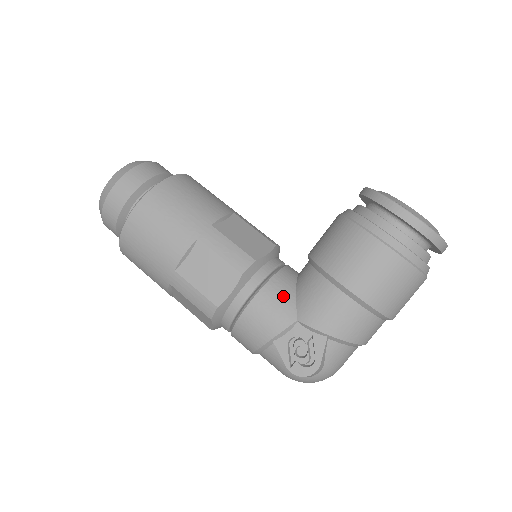
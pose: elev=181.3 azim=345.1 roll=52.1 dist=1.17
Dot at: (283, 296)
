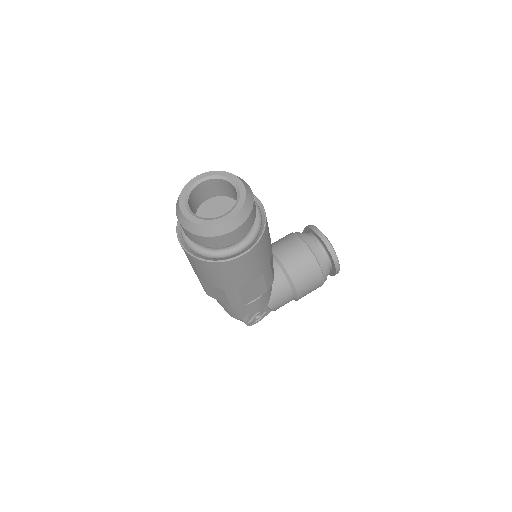
Dot at: (269, 294)
